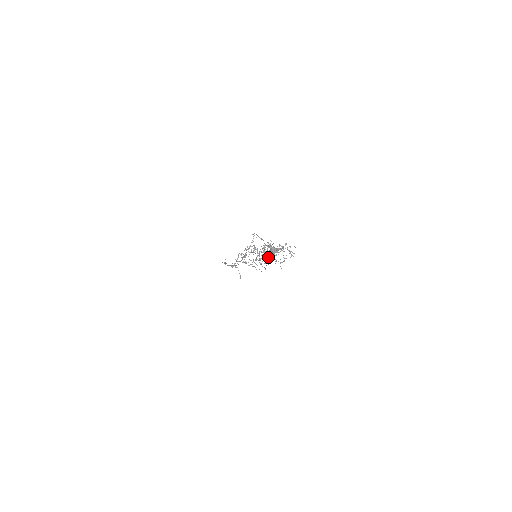
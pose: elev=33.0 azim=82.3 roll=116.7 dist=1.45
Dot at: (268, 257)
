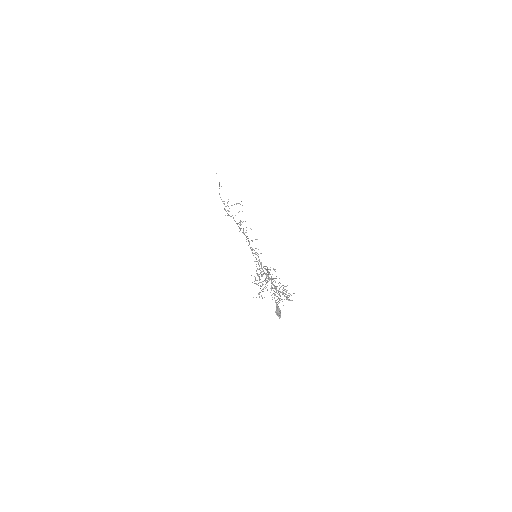
Dot at: occluded
